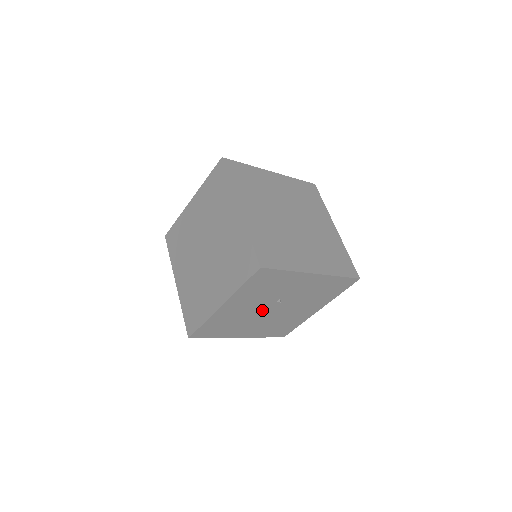
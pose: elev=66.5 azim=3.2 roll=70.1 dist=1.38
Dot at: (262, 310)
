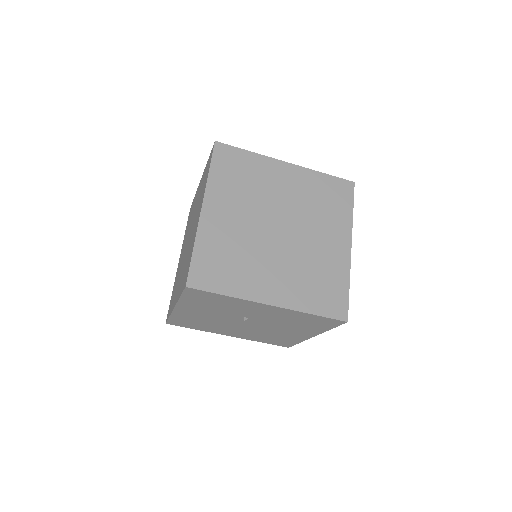
Dot at: (232, 321)
